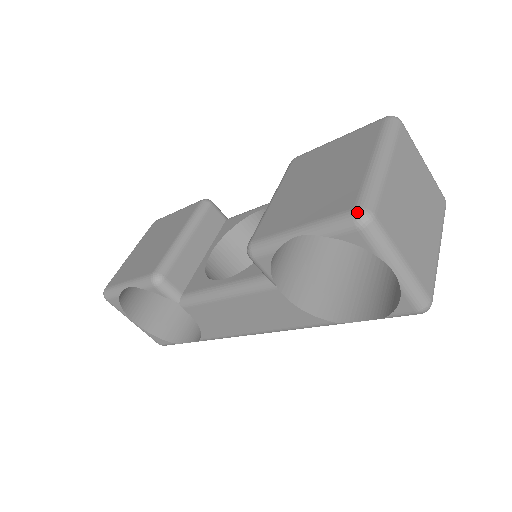
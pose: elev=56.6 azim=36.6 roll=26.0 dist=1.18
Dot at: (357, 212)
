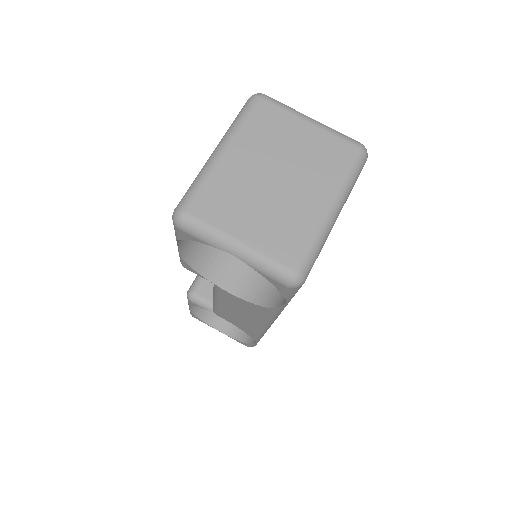
Dot at: (173, 214)
